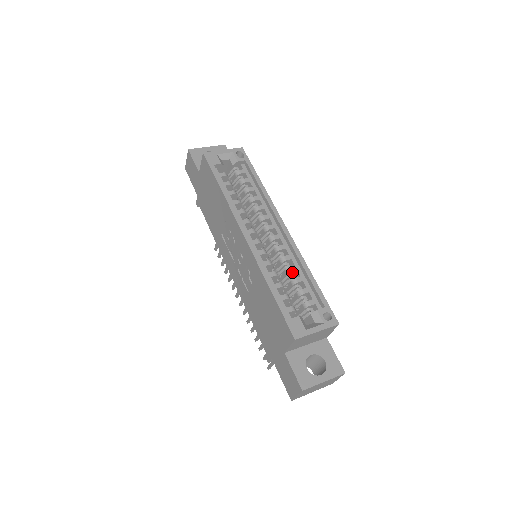
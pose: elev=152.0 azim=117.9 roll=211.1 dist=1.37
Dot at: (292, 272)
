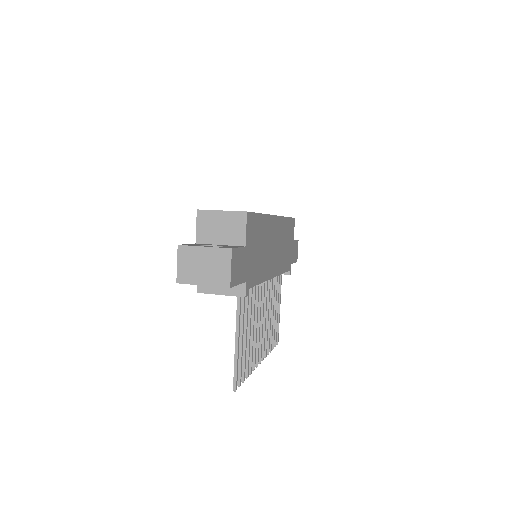
Dot at: occluded
